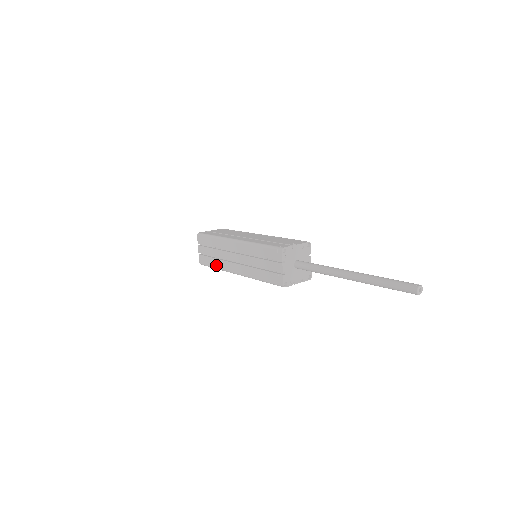
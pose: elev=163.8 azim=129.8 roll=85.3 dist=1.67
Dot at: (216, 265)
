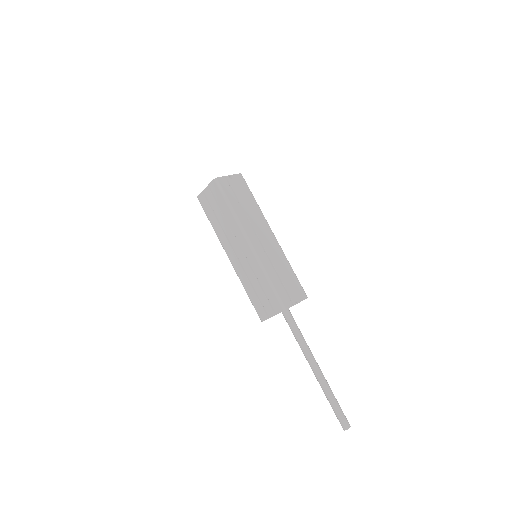
Dot at: (214, 225)
